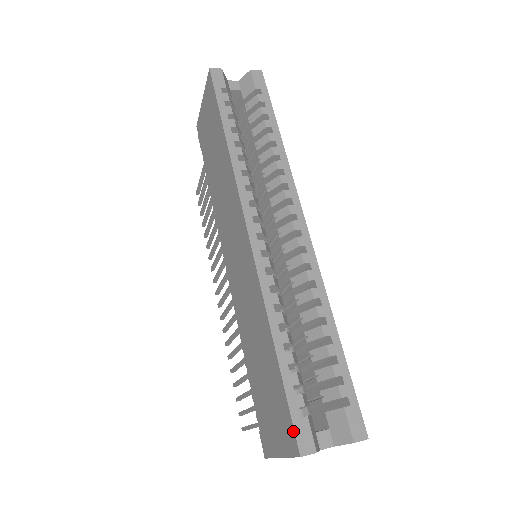
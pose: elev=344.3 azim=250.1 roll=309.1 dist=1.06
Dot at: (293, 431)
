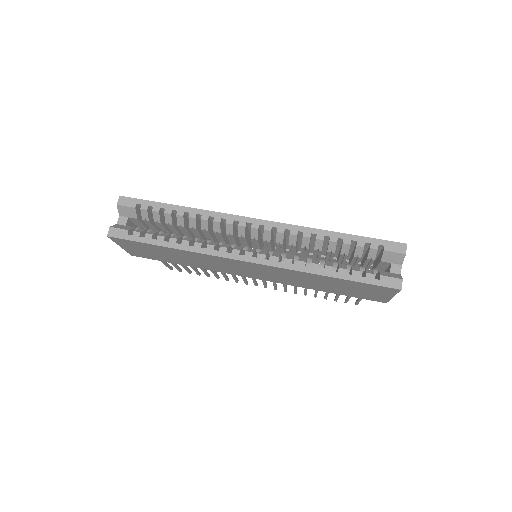
Dot at: (385, 288)
